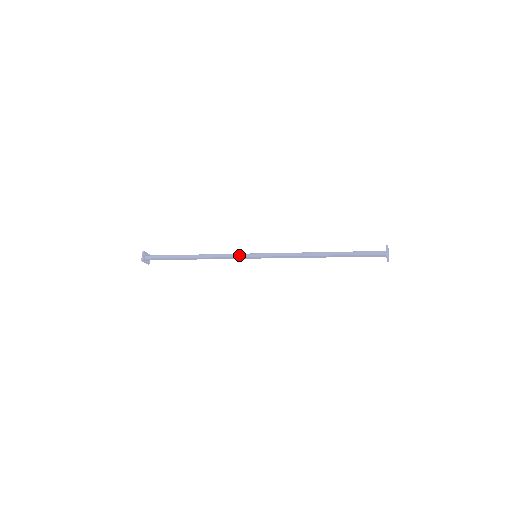
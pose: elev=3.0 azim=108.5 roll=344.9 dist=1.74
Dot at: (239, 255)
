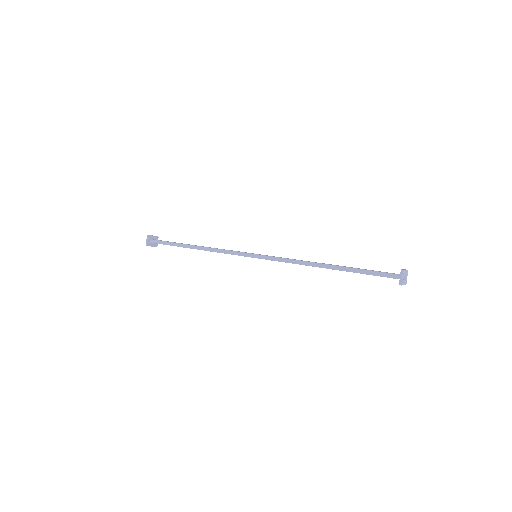
Dot at: (238, 253)
